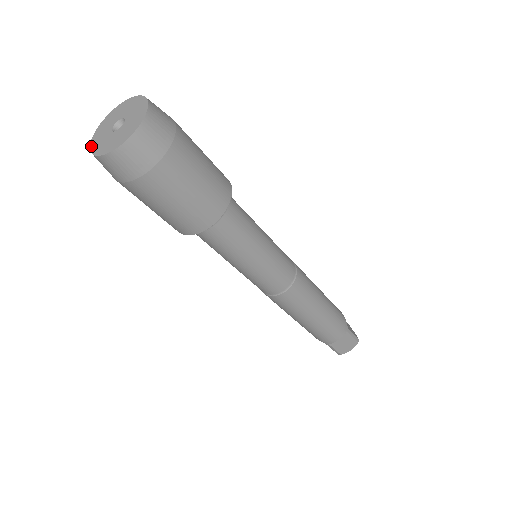
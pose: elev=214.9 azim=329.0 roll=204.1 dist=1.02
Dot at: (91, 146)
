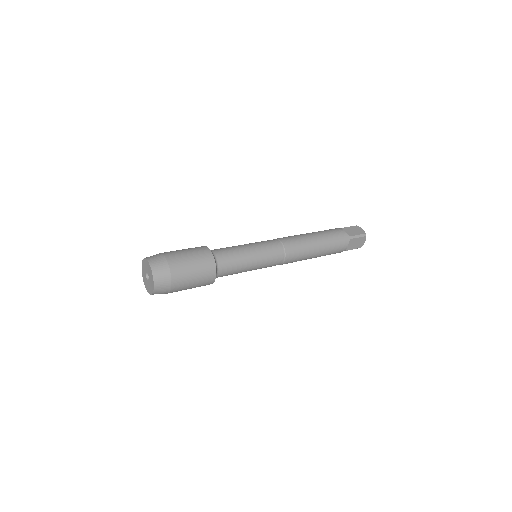
Dot at: (142, 264)
